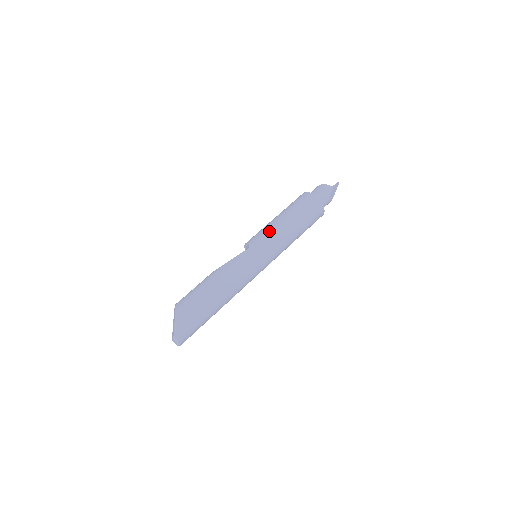
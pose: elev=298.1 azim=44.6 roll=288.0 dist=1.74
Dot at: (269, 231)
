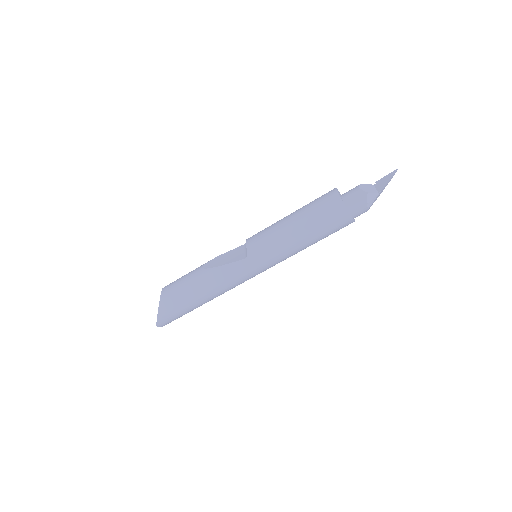
Dot at: (274, 244)
